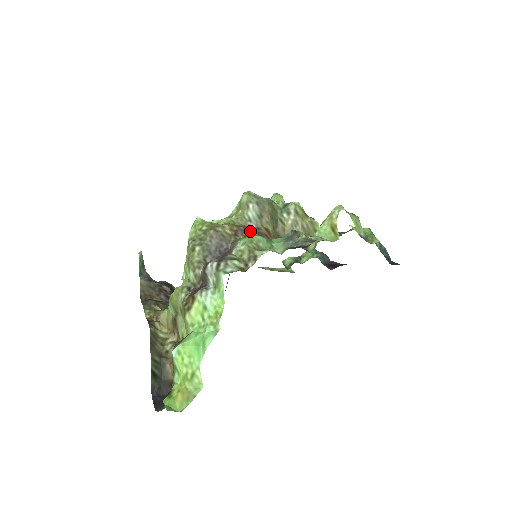
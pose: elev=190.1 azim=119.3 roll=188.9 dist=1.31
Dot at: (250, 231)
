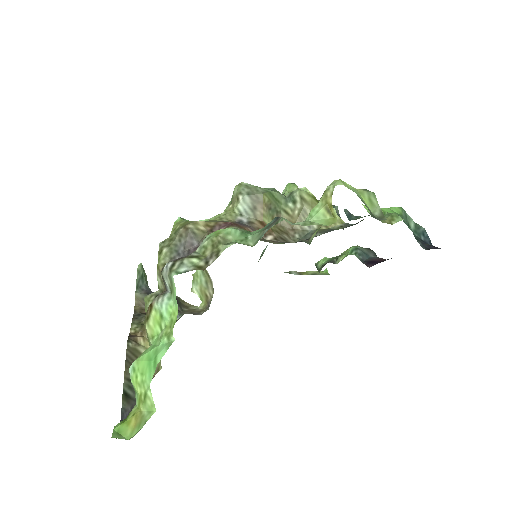
Dot at: (229, 225)
